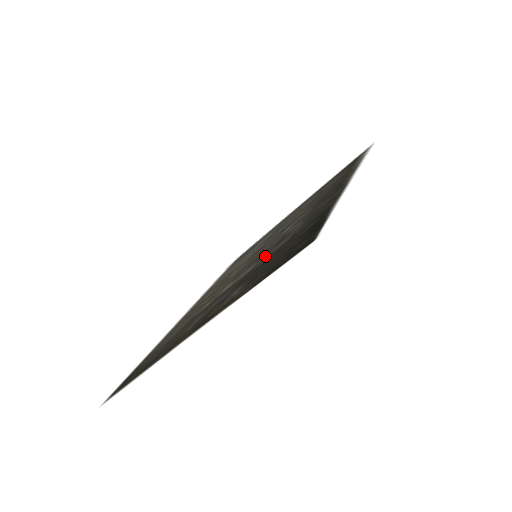
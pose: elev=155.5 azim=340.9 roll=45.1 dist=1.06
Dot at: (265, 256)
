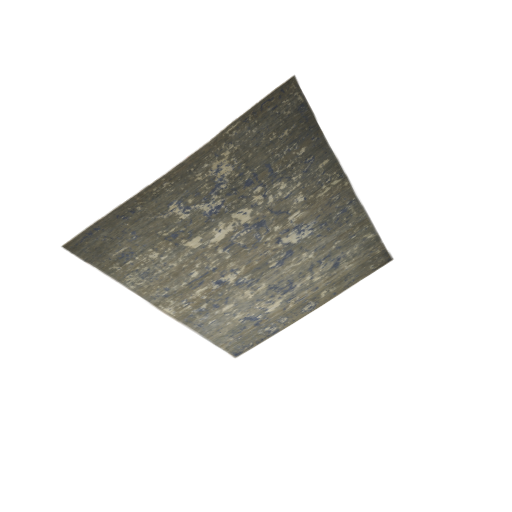
Dot at: (262, 205)
